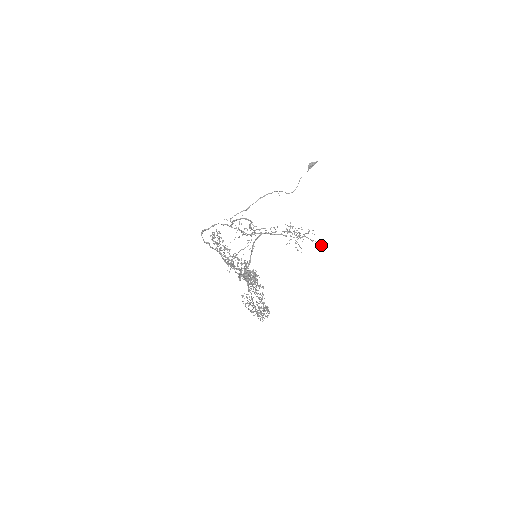
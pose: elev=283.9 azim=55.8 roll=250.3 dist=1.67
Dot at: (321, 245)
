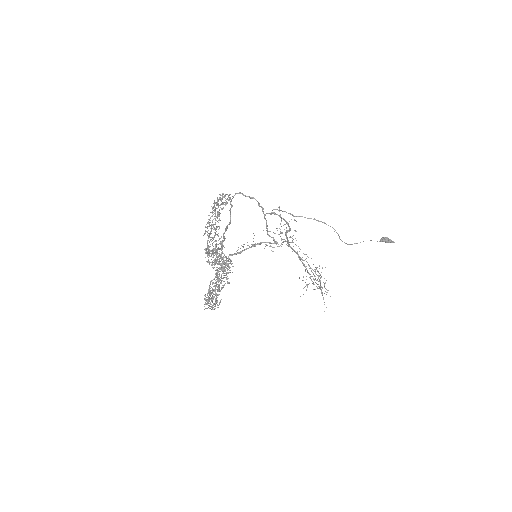
Dot at: occluded
